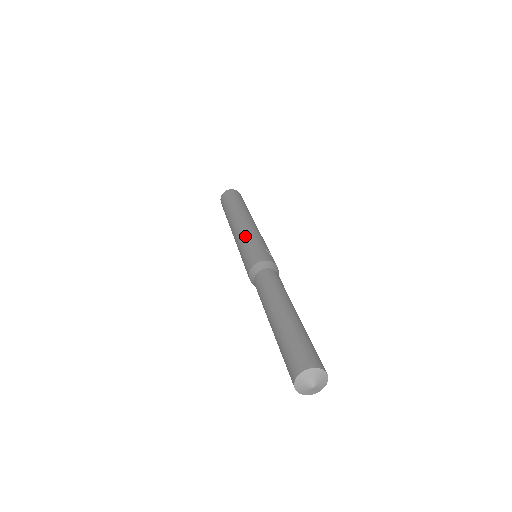
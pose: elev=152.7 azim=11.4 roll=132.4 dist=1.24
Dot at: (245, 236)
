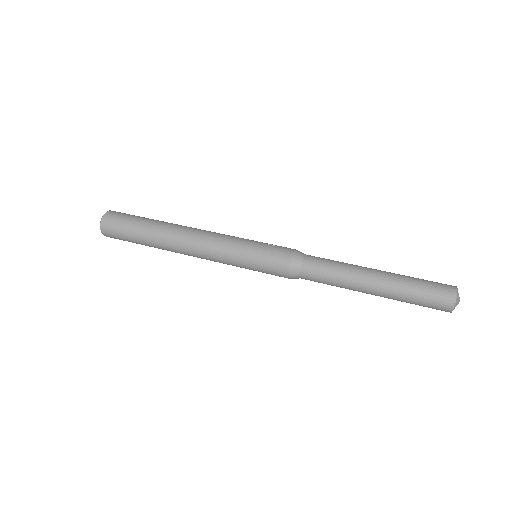
Dot at: (231, 248)
